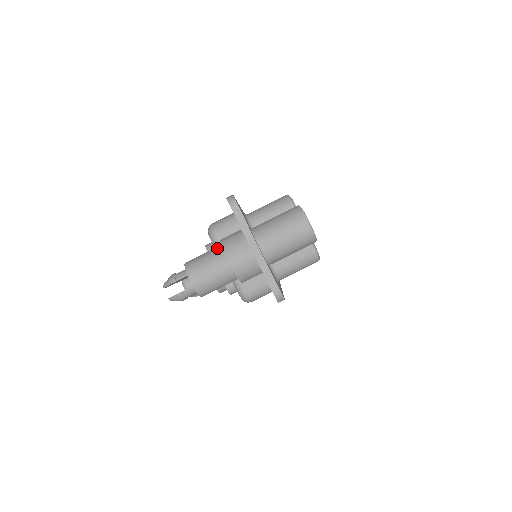
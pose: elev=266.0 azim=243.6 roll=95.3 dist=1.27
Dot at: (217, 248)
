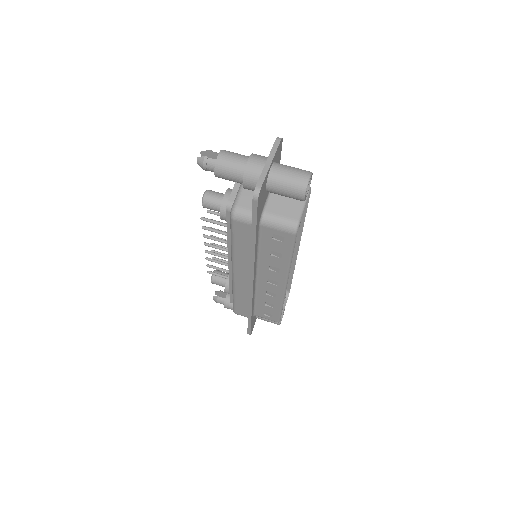
Dot at: (248, 156)
